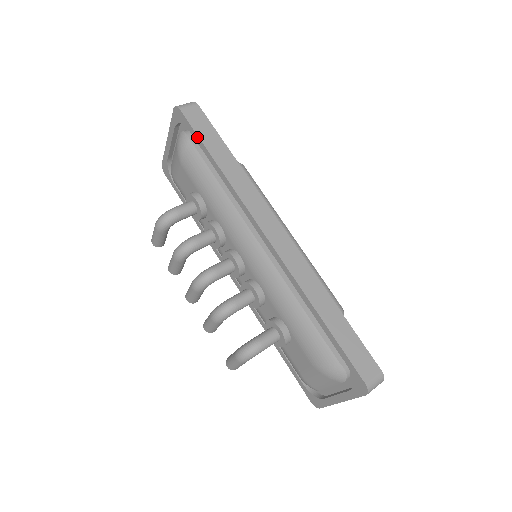
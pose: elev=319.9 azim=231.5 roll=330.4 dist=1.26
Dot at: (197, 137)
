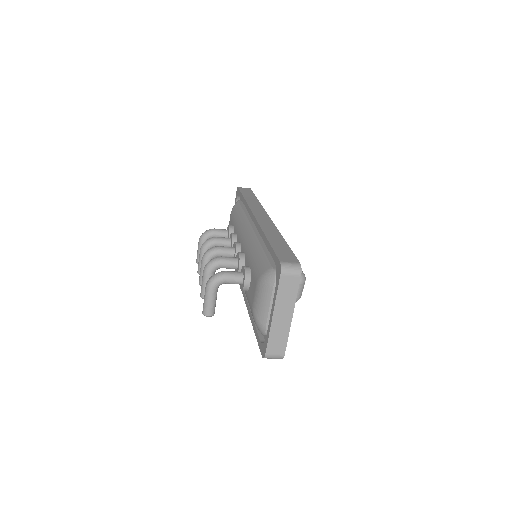
Dot at: (241, 194)
